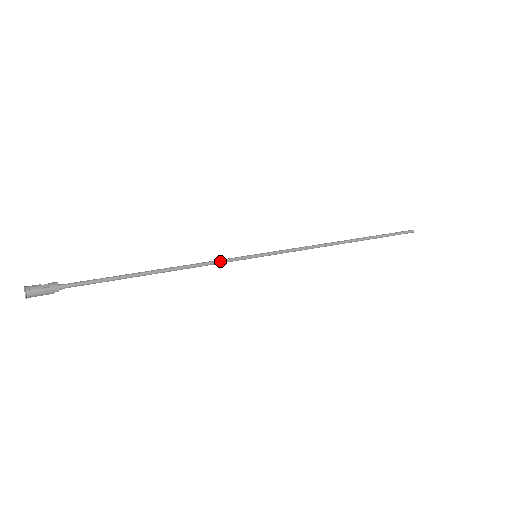
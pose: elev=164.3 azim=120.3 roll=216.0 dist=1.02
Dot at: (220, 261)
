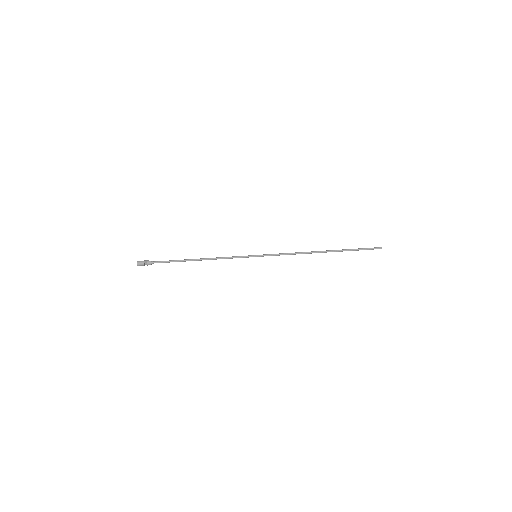
Dot at: occluded
